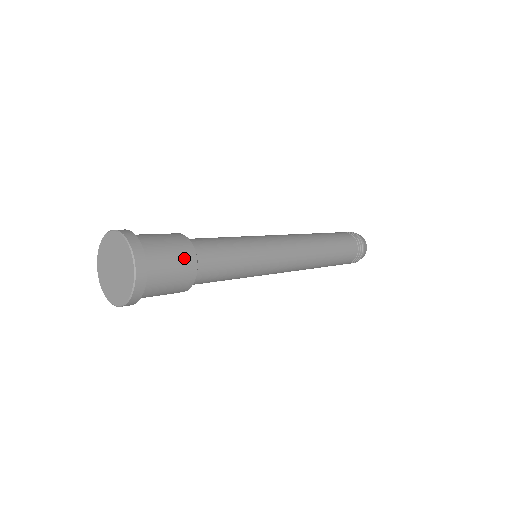
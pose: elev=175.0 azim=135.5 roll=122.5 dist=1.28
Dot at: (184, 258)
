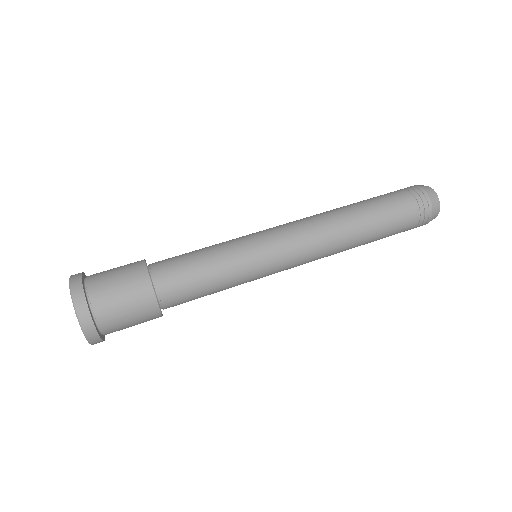
Dot at: occluded
